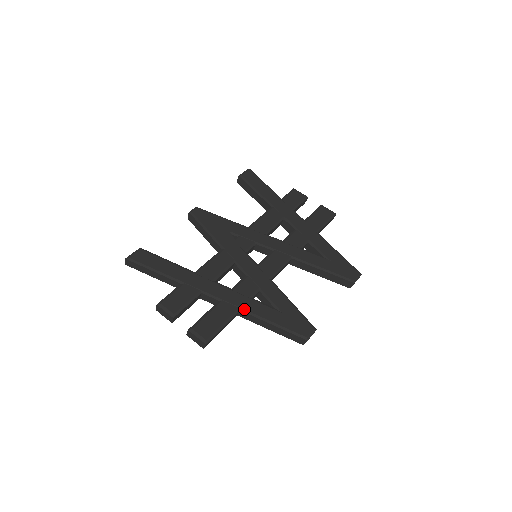
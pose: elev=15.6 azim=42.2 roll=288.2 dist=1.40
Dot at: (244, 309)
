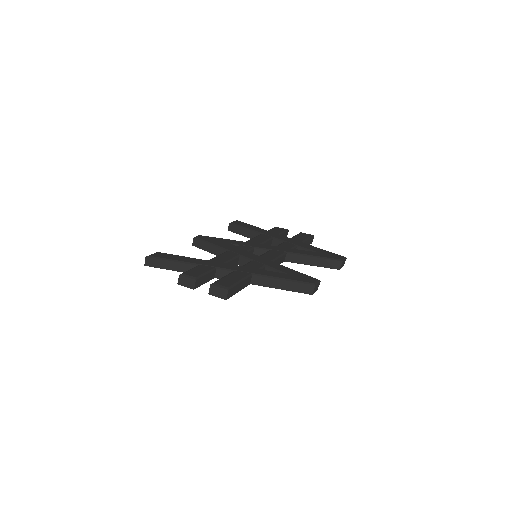
Dot at: (256, 273)
